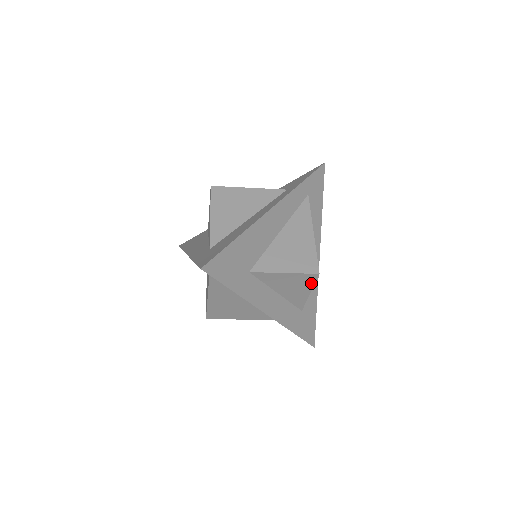
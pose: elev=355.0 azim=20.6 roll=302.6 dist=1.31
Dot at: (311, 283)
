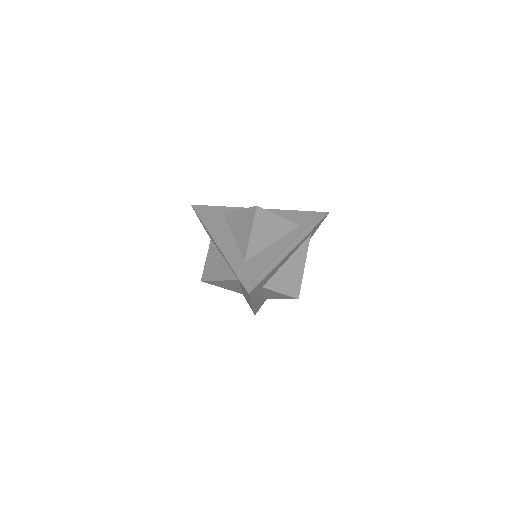
Dot at: (288, 298)
